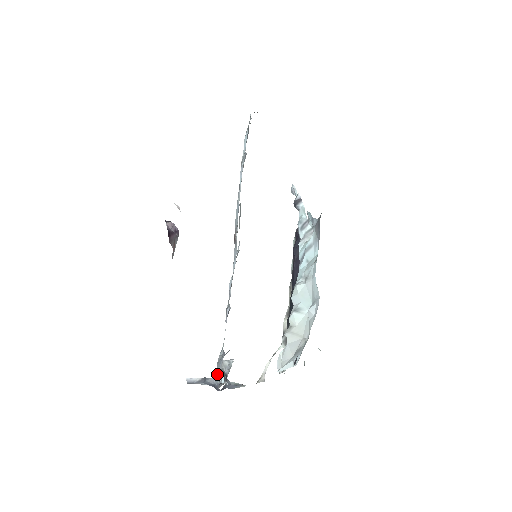
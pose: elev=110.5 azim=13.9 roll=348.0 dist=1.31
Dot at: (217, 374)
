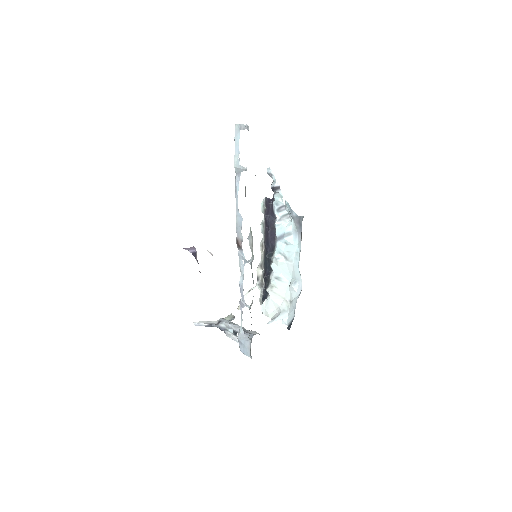
Dot at: (243, 348)
